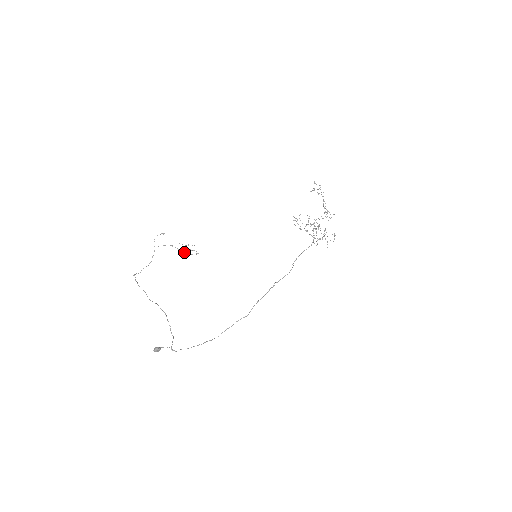
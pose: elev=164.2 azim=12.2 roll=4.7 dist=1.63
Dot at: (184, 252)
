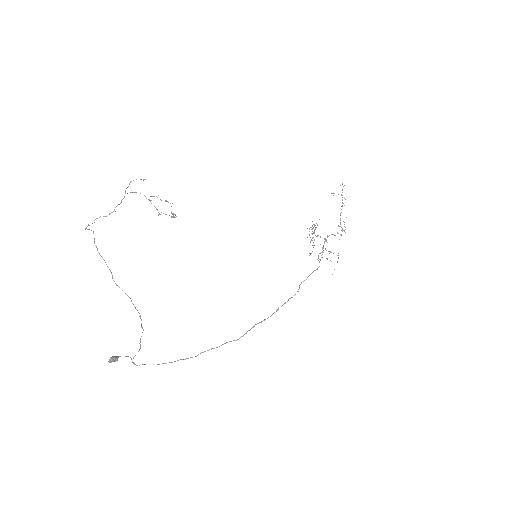
Dot at: (156, 208)
